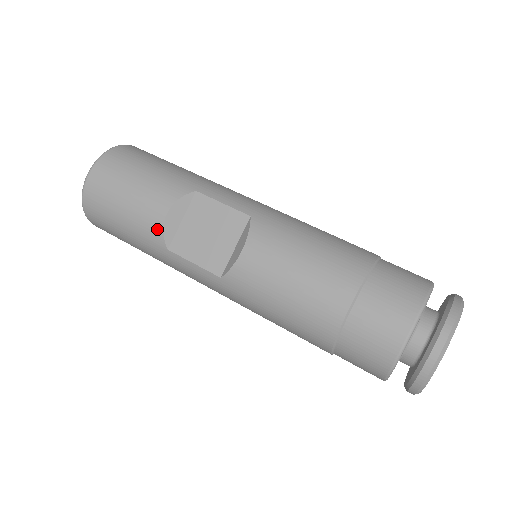
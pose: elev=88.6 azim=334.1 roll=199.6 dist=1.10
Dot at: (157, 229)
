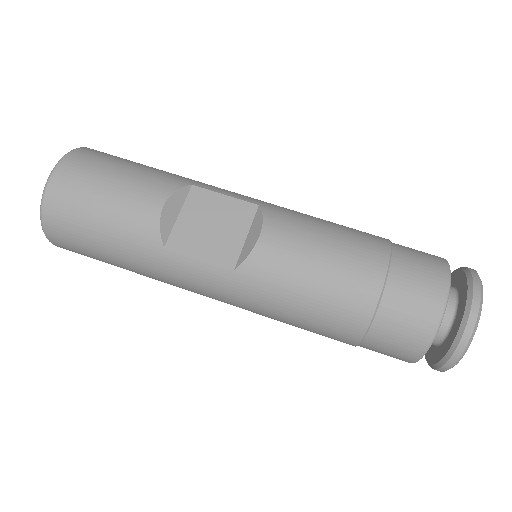
Dot at: (151, 224)
